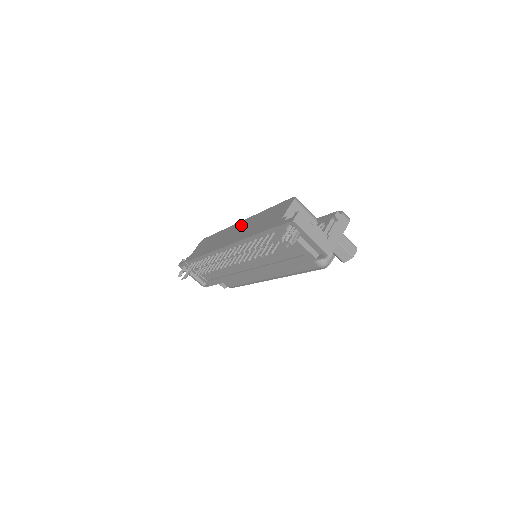
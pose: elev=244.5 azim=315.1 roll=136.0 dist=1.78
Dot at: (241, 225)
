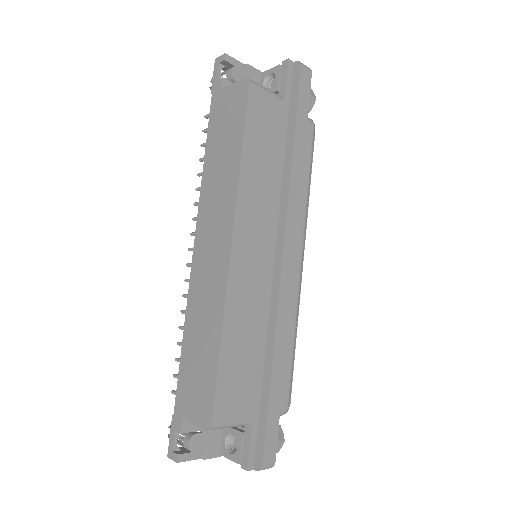
Dot at: (218, 265)
